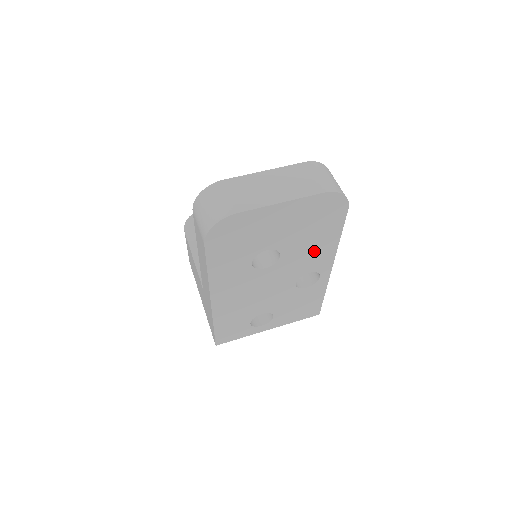
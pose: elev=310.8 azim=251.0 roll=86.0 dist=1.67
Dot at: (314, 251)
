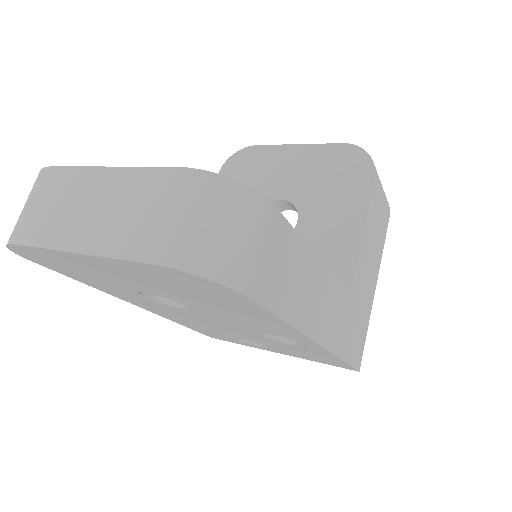
Dot at: (248, 319)
